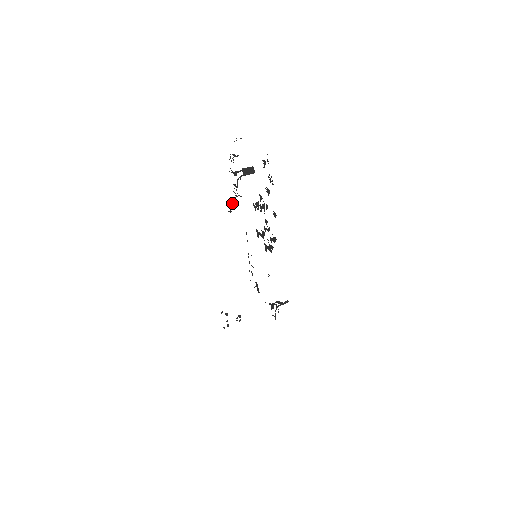
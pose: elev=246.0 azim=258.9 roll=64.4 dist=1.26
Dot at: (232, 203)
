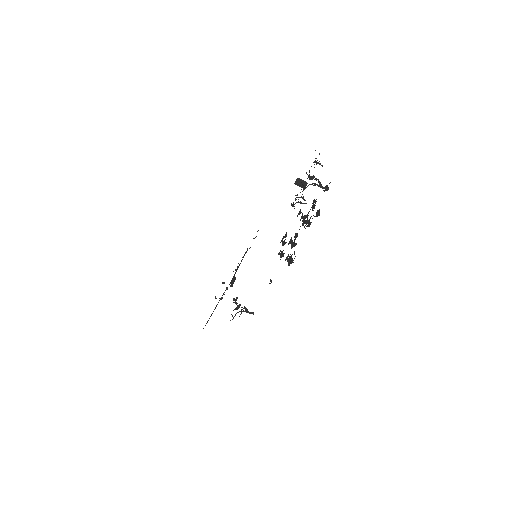
Dot at: occluded
